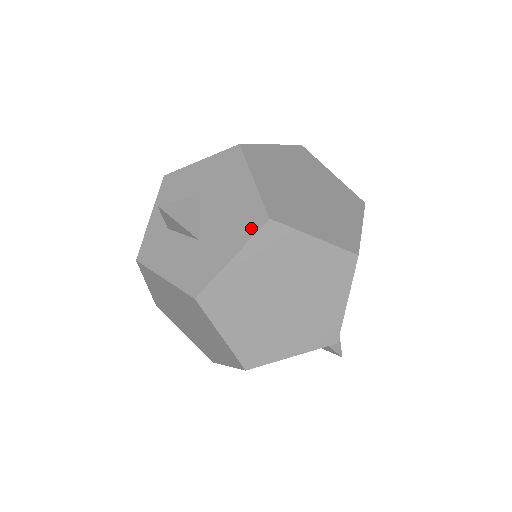
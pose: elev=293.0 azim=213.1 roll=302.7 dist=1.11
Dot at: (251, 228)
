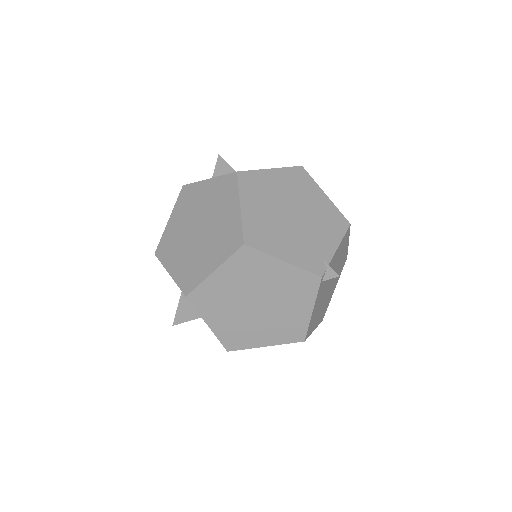
Dot at: (192, 305)
